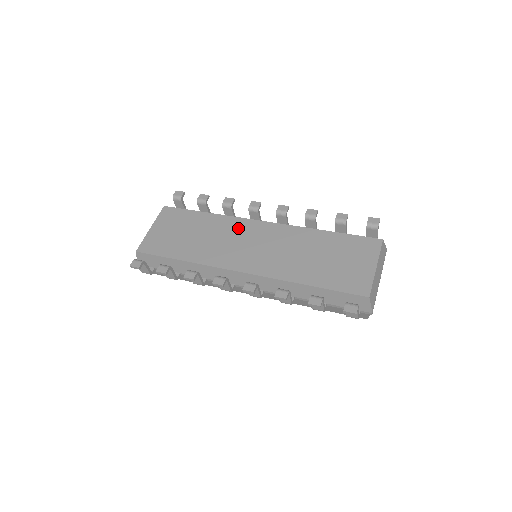
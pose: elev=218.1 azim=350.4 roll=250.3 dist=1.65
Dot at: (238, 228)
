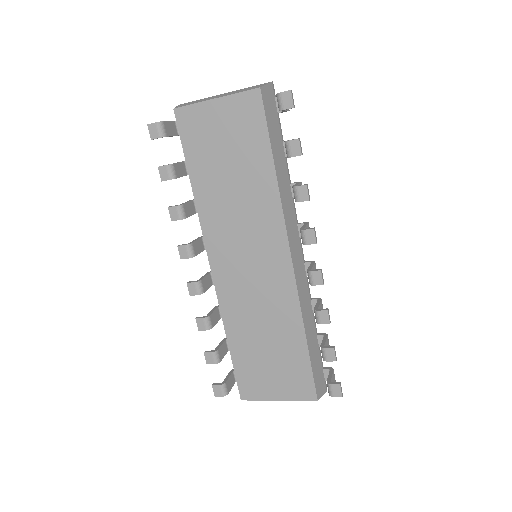
Dot at: (267, 230)
